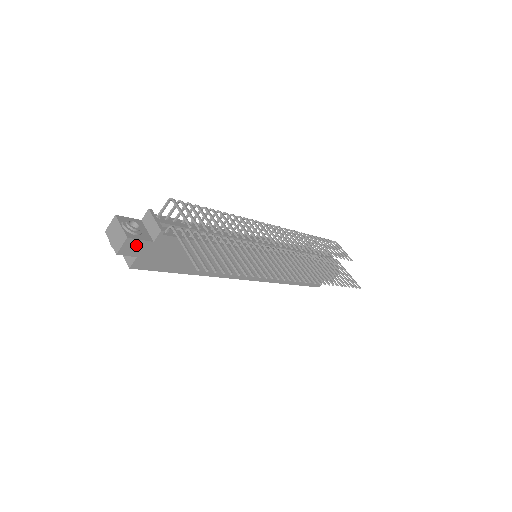
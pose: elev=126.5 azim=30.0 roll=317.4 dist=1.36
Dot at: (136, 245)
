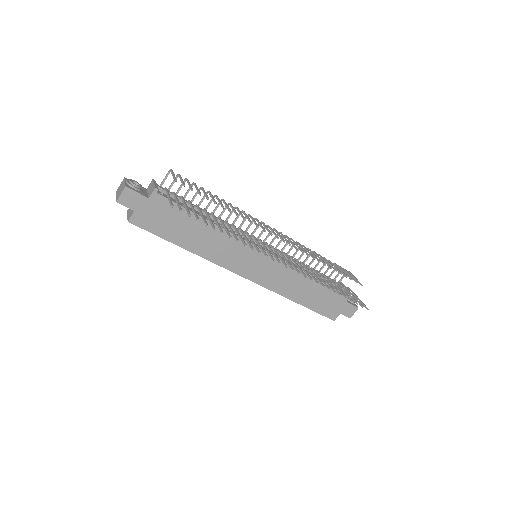
Dot at: (133, 197)
